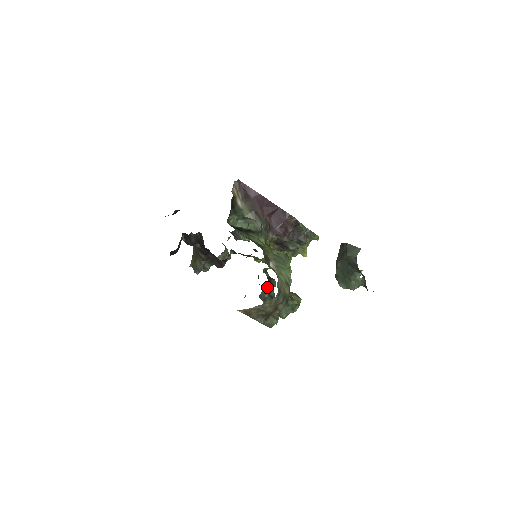
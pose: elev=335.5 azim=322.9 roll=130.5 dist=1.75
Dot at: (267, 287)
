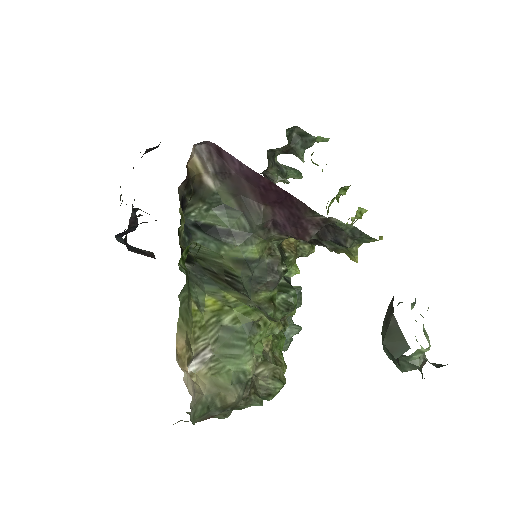
Dot at: occluded
